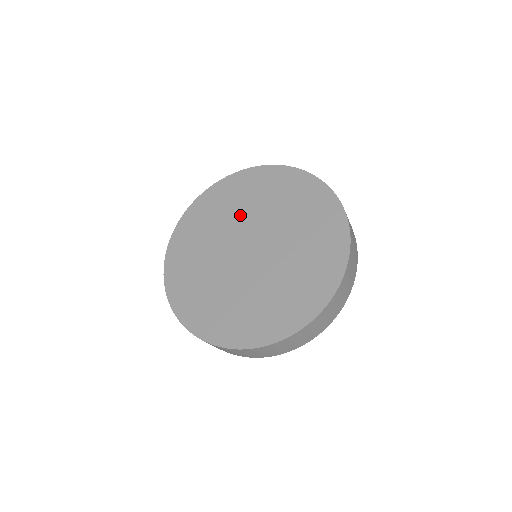
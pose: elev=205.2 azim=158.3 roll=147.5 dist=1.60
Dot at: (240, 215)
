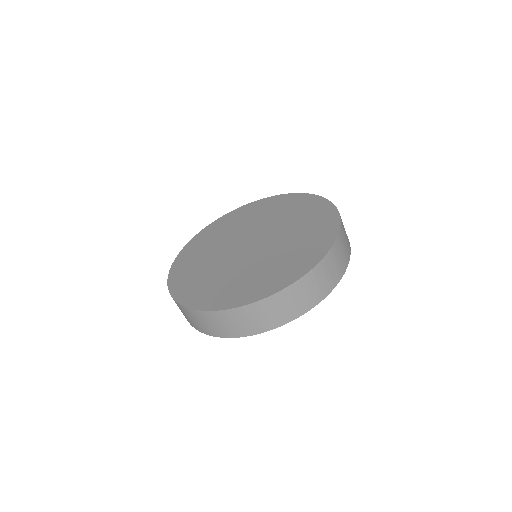
Dot at: (242, 228)
